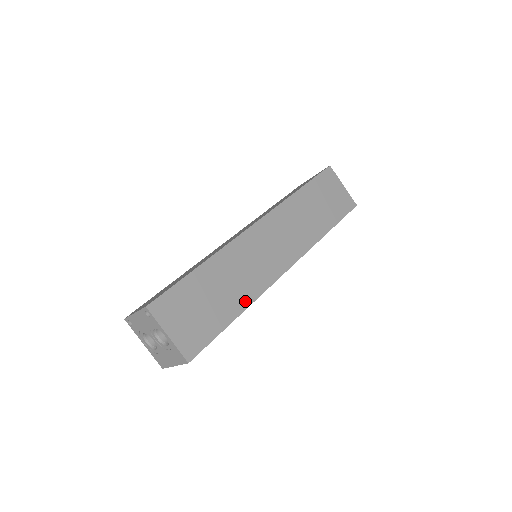
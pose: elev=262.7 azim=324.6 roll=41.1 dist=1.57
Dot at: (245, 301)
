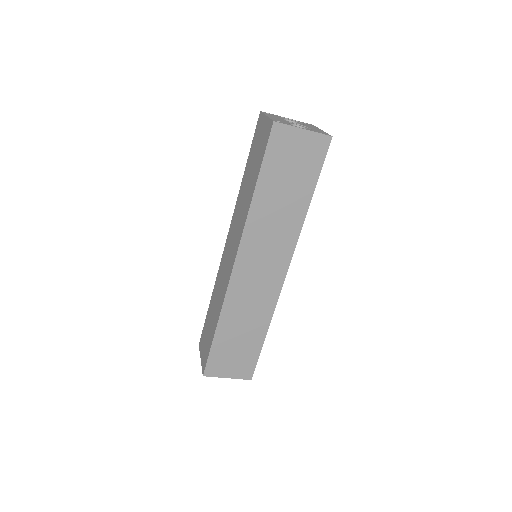
Dot at: (265, 323)
